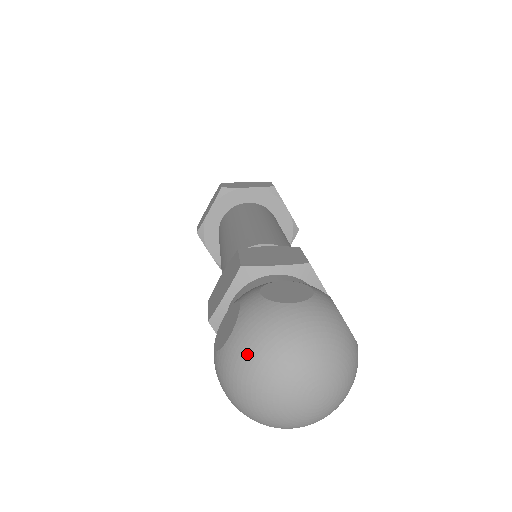
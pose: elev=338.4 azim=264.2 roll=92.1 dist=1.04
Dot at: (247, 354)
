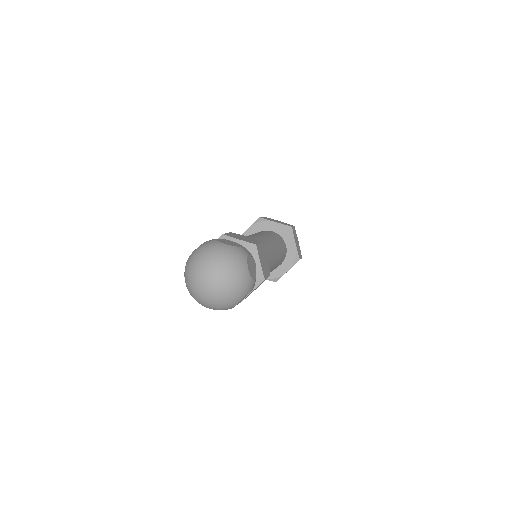
Dot at: (196, 256)
